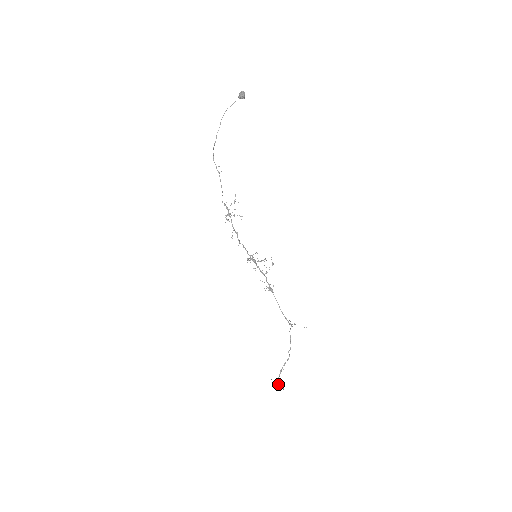
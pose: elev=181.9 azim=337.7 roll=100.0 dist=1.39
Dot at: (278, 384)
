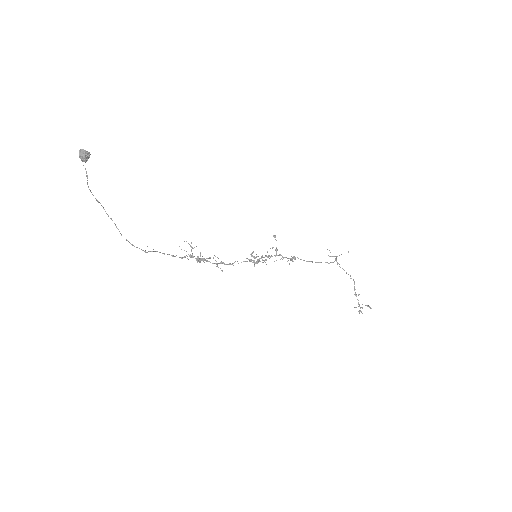
Dot at: (362, 308)
